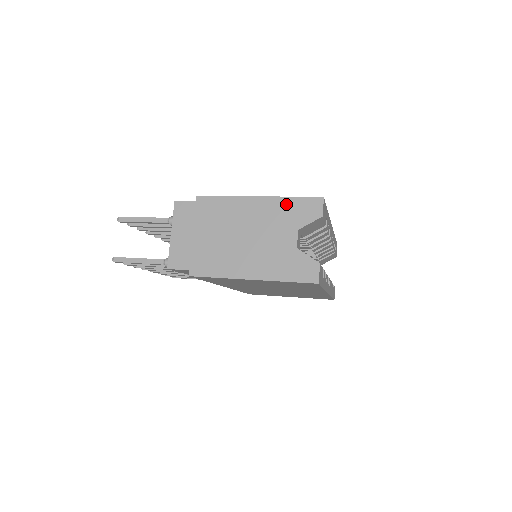
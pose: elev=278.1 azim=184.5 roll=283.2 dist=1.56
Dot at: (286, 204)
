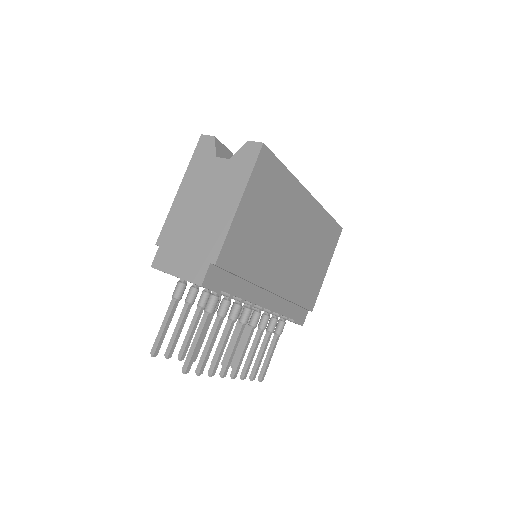
Dot at: (194, 165)
